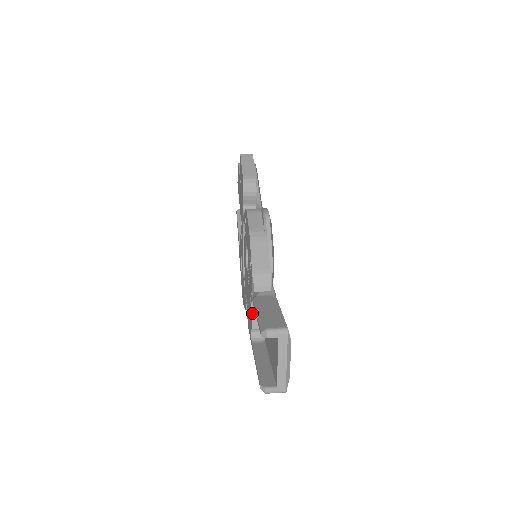
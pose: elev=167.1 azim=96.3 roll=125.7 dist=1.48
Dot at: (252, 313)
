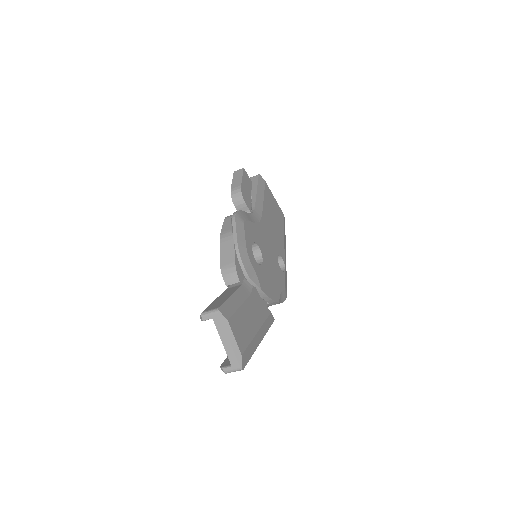
Dot at: occluded
